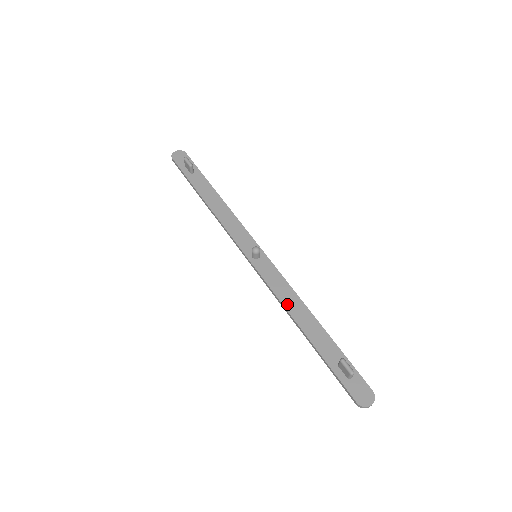
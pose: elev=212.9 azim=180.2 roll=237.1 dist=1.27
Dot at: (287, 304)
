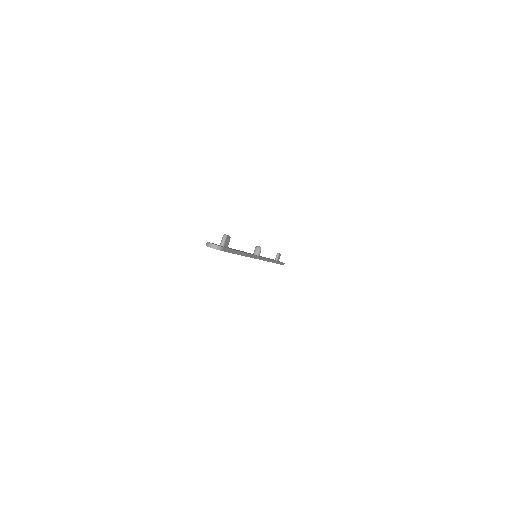
Dot at: occluded
